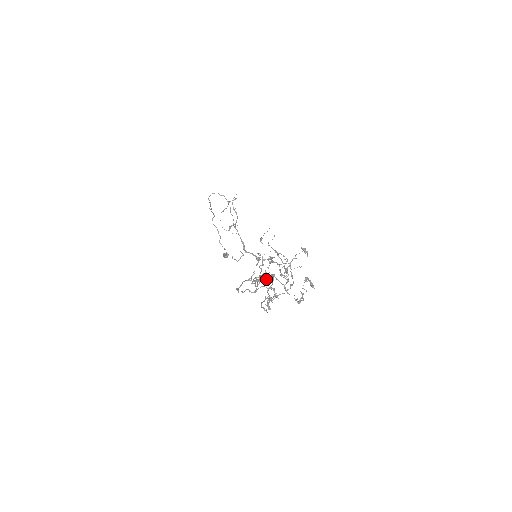
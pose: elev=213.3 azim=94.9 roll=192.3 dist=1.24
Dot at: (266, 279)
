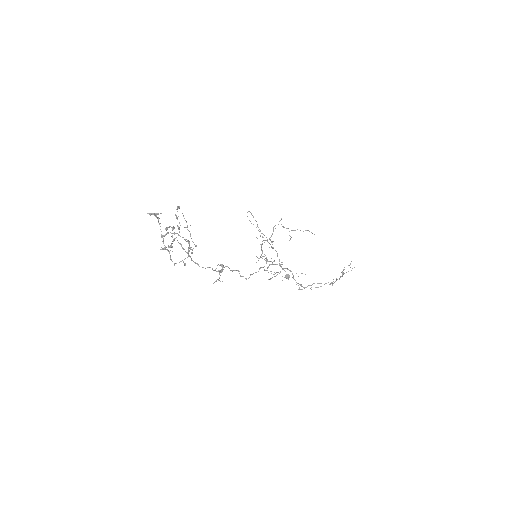
Dot at: (166, 234)
